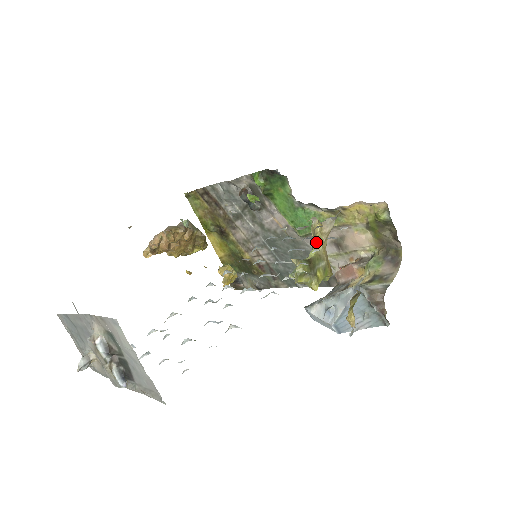
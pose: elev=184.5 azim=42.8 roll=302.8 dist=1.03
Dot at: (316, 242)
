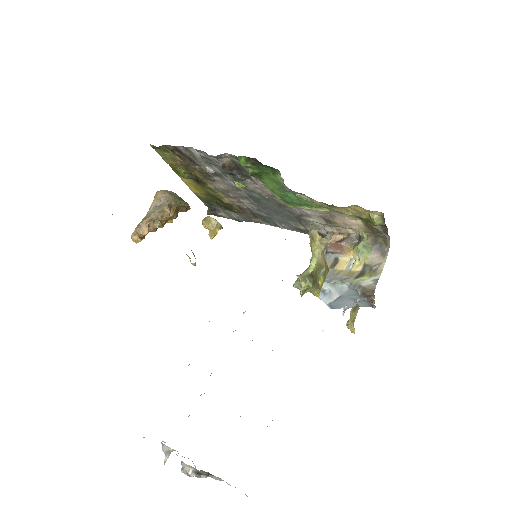
Dot at: (316, 252)
